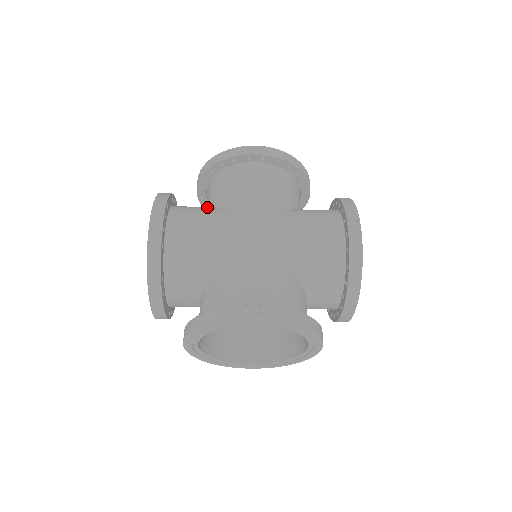
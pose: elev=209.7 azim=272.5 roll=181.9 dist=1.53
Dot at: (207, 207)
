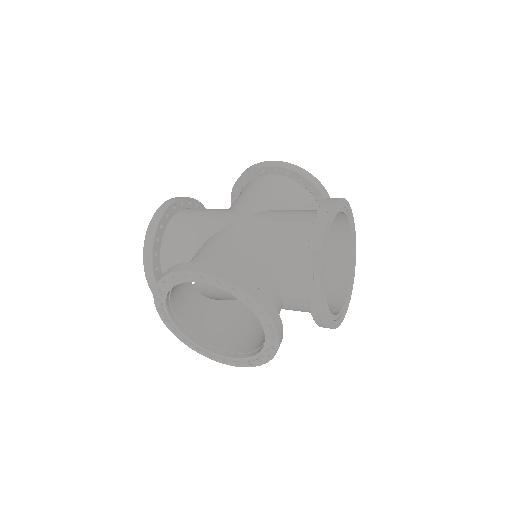
Dot at: occluded
